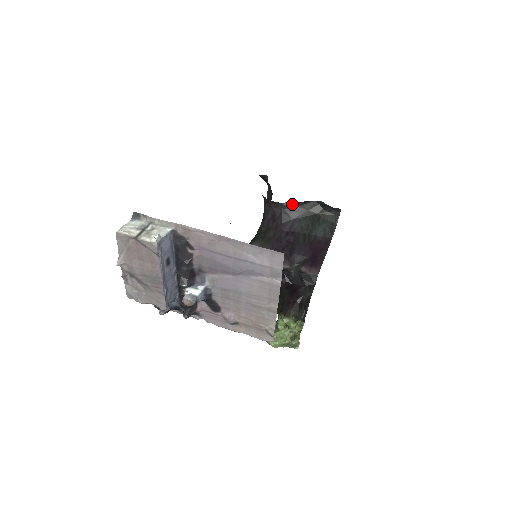
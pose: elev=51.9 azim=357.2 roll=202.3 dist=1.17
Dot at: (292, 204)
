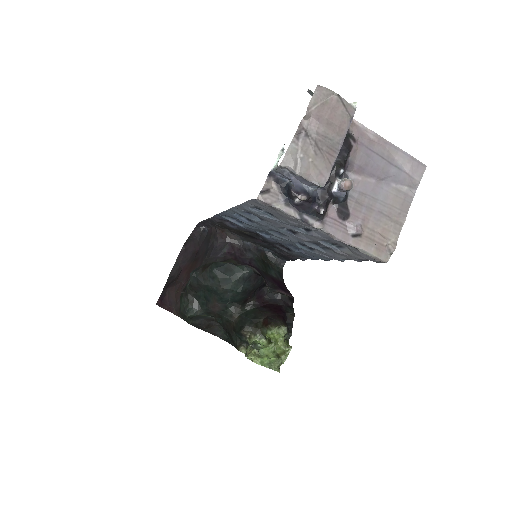
Dot at: (248, 245)
